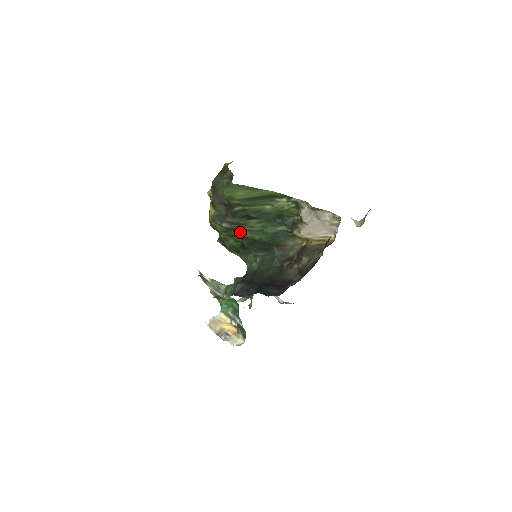
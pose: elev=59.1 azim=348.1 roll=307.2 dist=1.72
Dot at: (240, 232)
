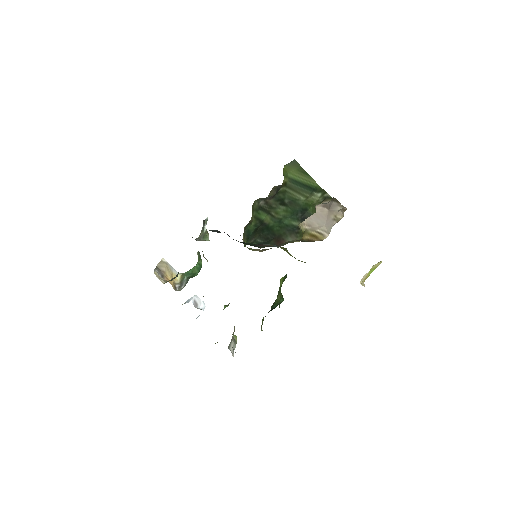
Dot at: (265, 216)
